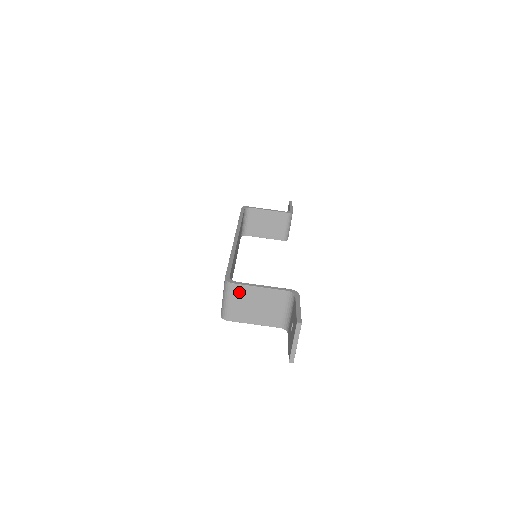
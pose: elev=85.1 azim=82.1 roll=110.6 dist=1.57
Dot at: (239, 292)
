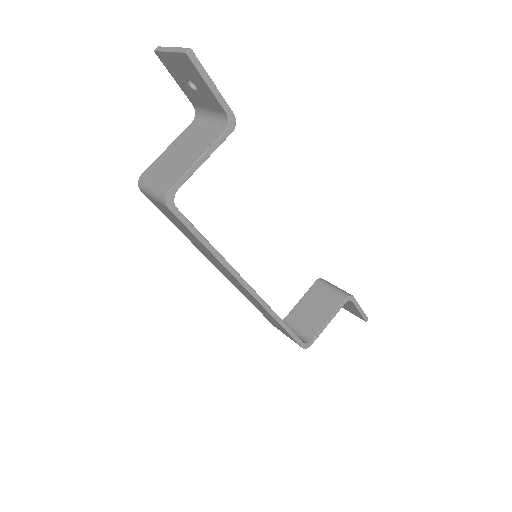
Dot at: (154, 170)
